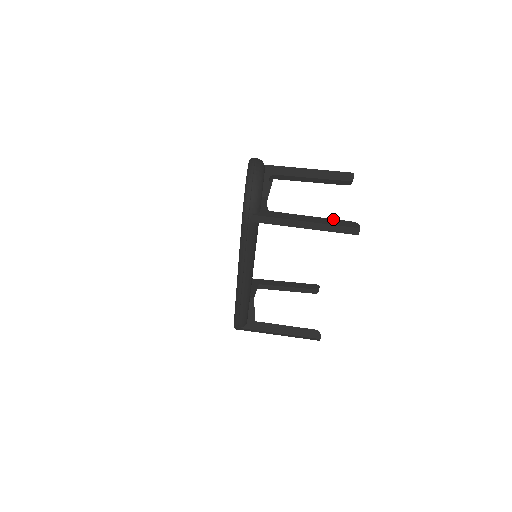
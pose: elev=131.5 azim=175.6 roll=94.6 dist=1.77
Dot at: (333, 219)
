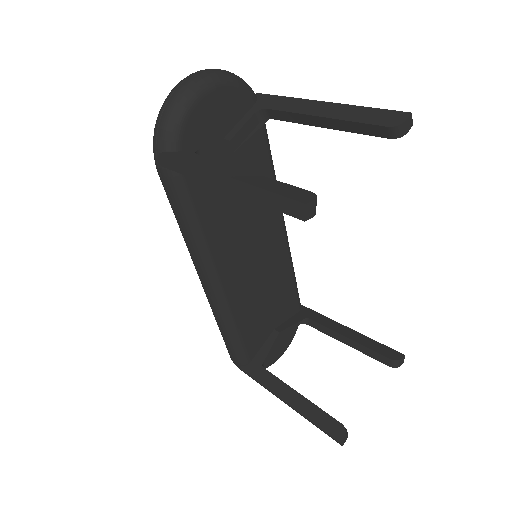
Dot at: (278, 181)
